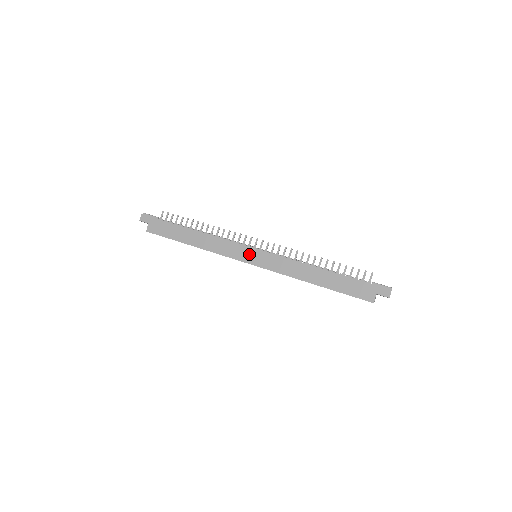
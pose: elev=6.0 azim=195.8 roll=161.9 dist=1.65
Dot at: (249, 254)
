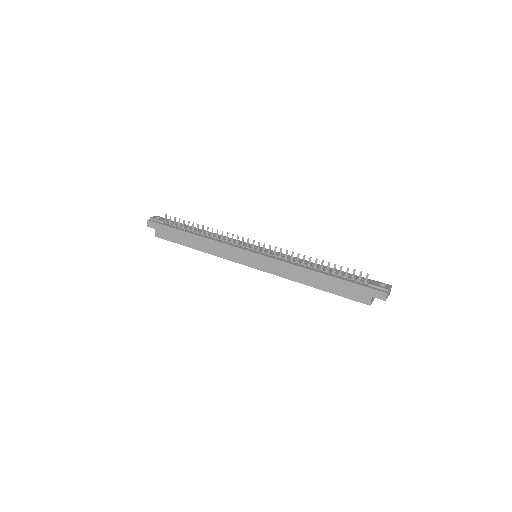
Dot at: (247, 257)
